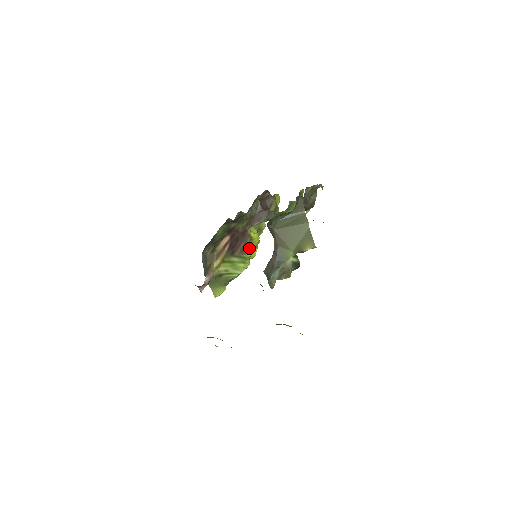
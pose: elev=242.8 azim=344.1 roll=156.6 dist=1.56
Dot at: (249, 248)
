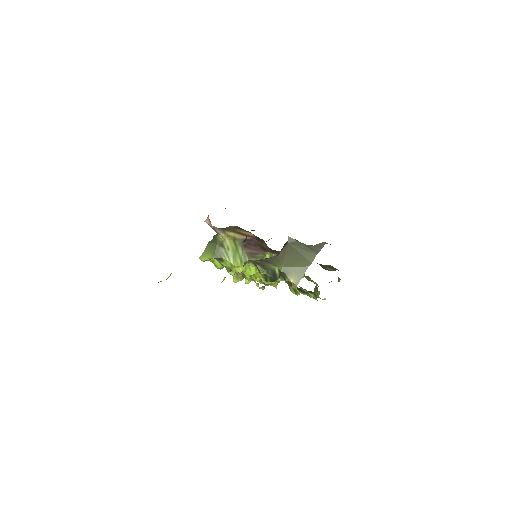
Dot at: occluded
